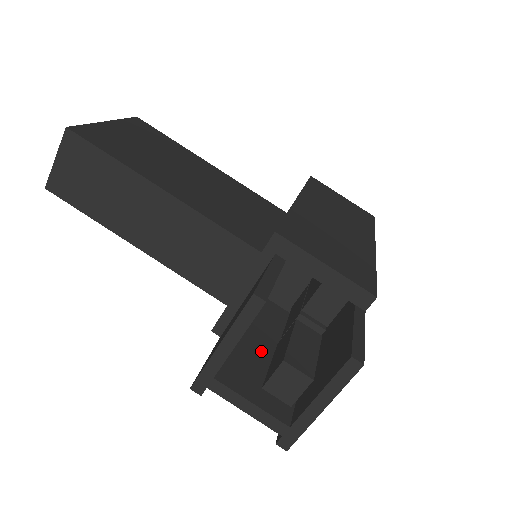
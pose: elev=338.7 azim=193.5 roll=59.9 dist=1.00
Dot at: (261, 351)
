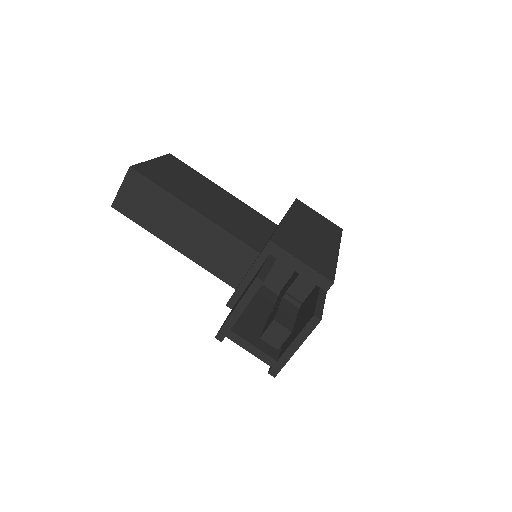
Dot at: (259, 318)
